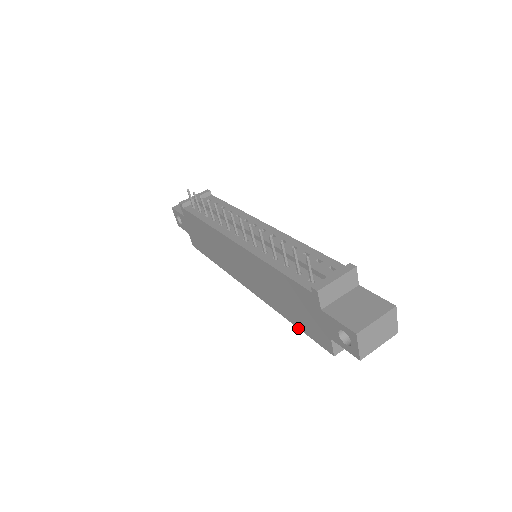
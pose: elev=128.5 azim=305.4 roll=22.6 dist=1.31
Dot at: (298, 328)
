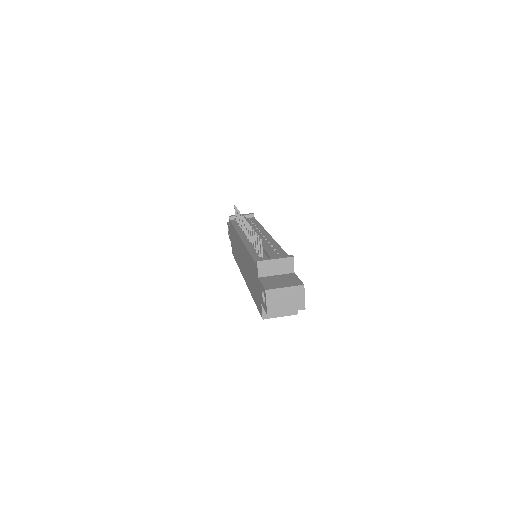
Dot at: (255, 303)
